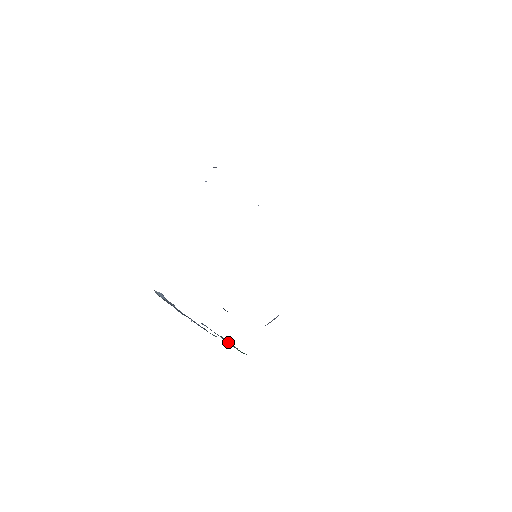
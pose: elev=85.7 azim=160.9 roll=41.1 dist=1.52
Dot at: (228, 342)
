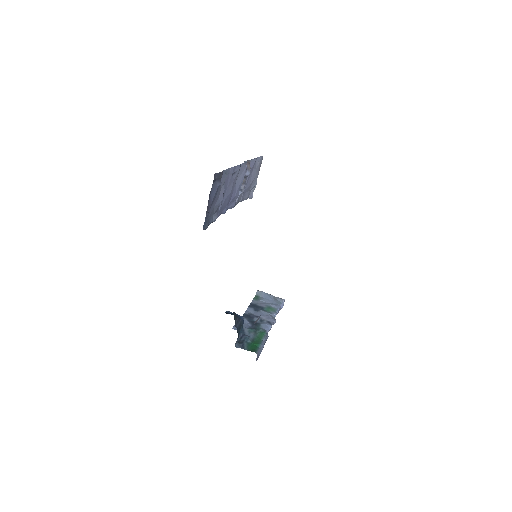
Dot at: (247, 339)
